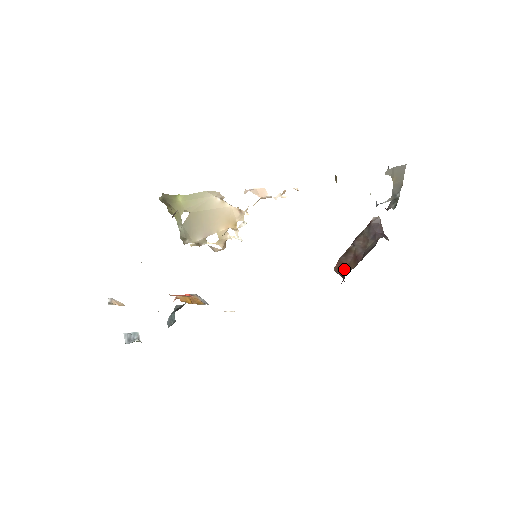
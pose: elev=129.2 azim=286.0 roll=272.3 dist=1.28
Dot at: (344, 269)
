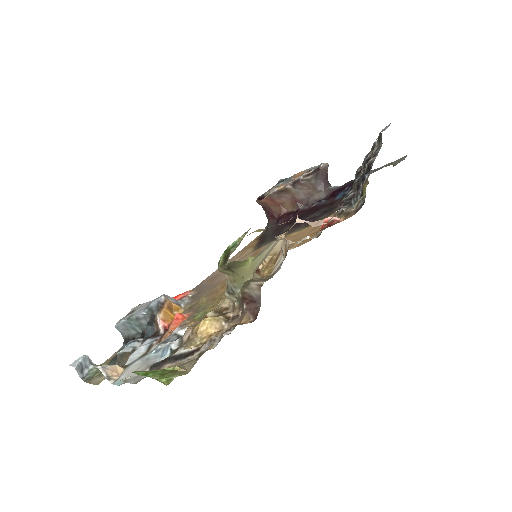
Dot at: (275, 206)
